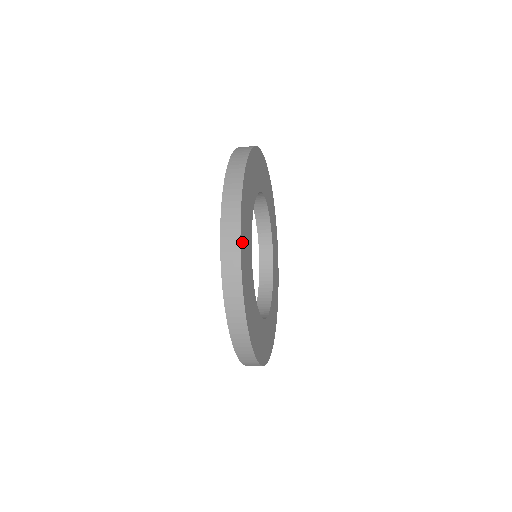
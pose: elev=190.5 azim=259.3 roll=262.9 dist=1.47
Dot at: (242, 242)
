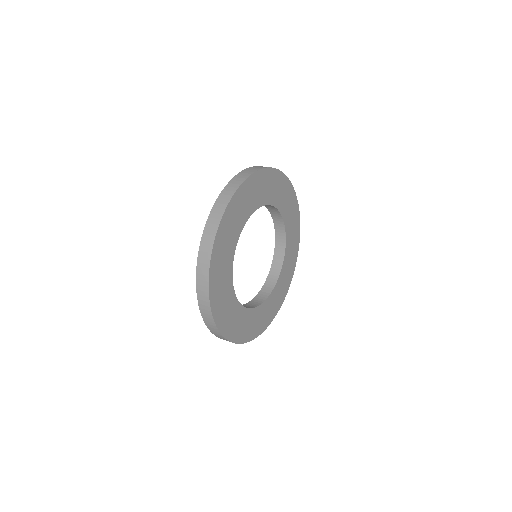
Dot at: (213, 297)
